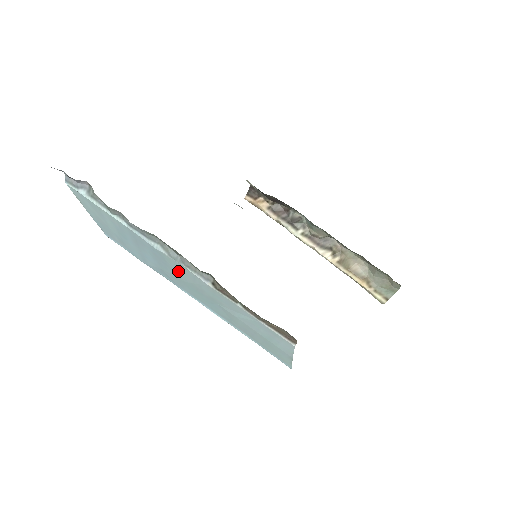
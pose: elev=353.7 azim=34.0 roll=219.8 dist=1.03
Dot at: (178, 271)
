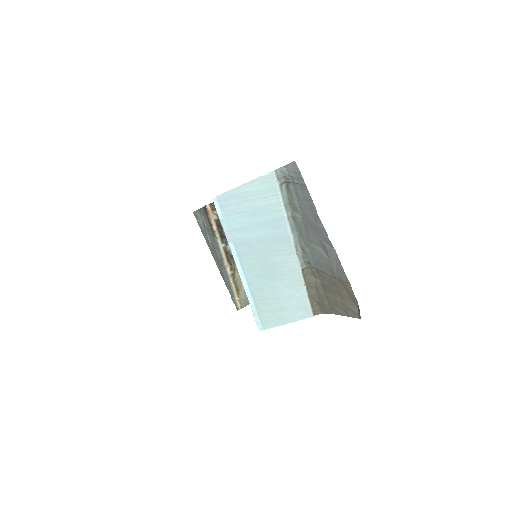
Dot at: (278, 252)
